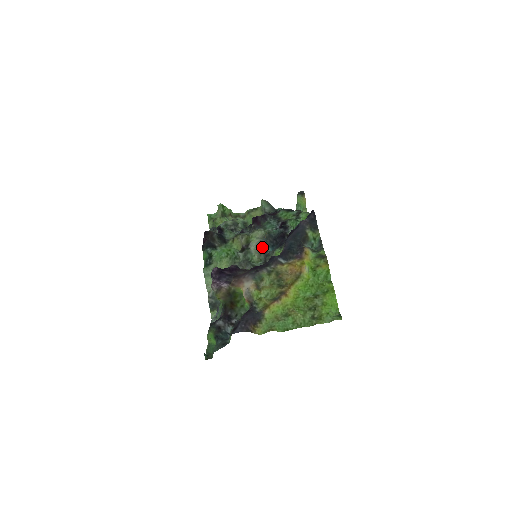
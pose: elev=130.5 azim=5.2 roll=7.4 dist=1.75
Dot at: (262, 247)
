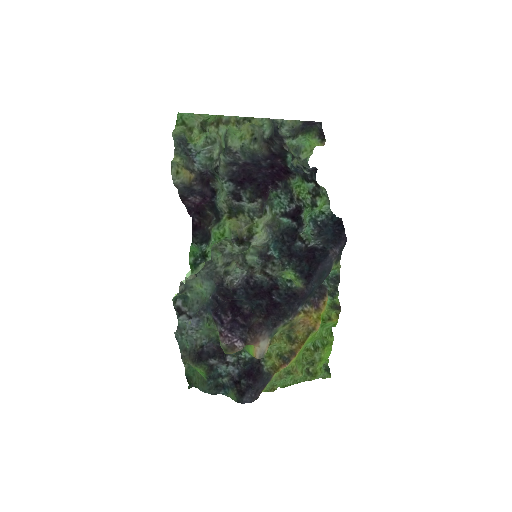
Dot at: (266, 244)
